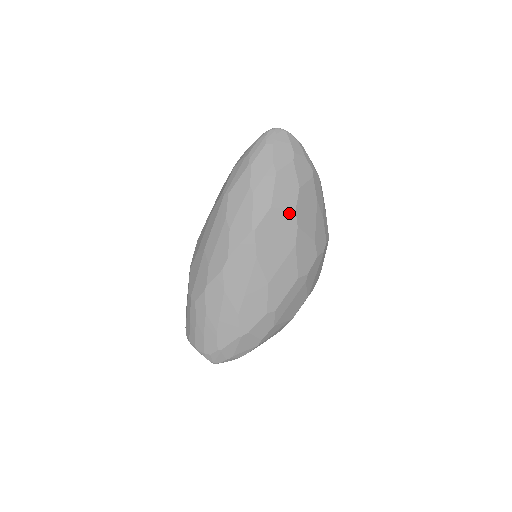
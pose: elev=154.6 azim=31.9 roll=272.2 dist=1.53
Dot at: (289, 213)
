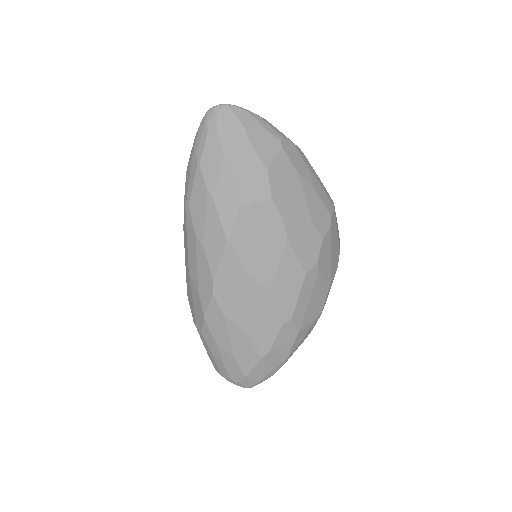
Dot at: (265, 205)
